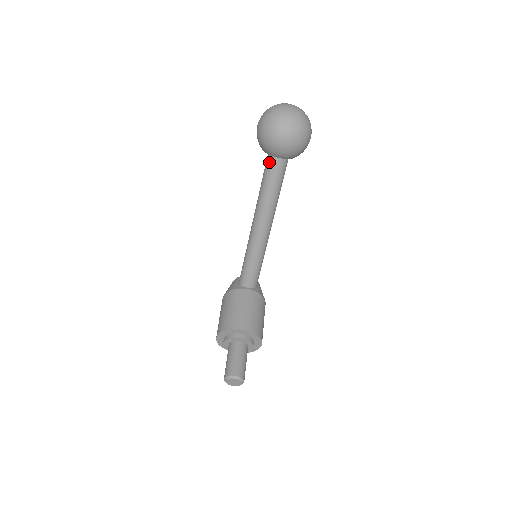
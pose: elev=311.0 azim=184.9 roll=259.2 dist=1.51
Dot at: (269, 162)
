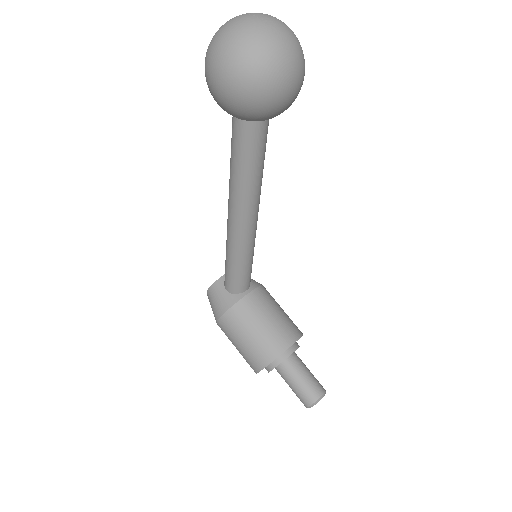
Dot at: (249, 130)
